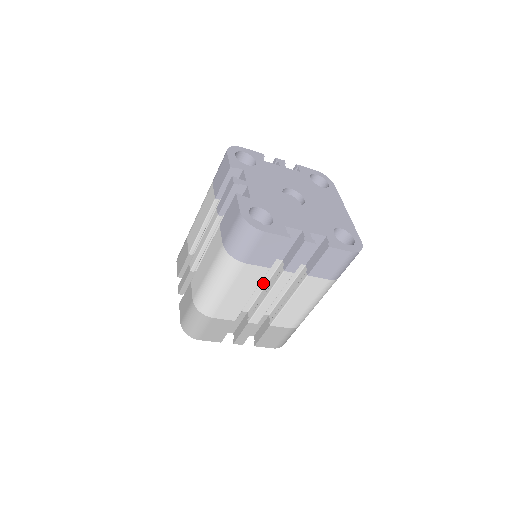
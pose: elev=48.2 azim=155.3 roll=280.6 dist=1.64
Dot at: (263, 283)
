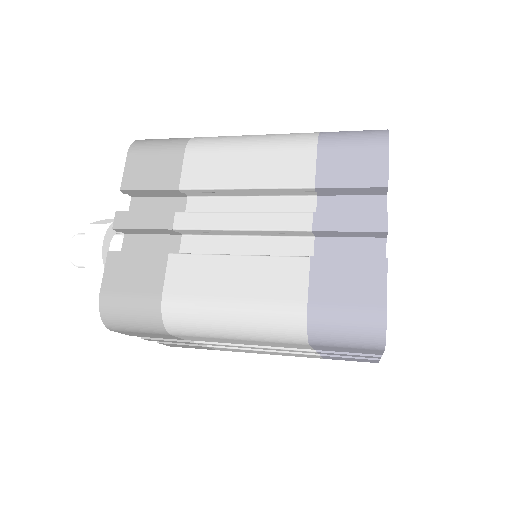
Dot at: occluded
